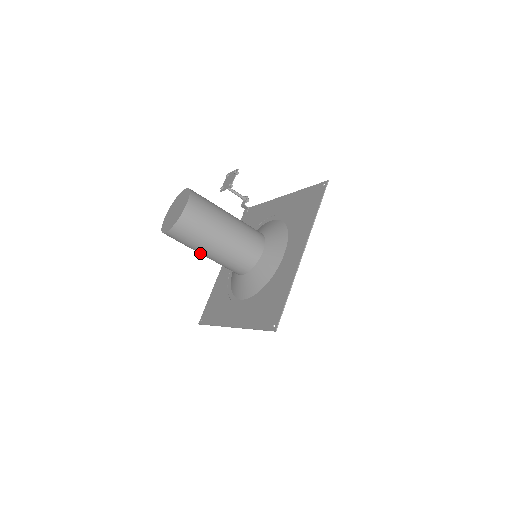
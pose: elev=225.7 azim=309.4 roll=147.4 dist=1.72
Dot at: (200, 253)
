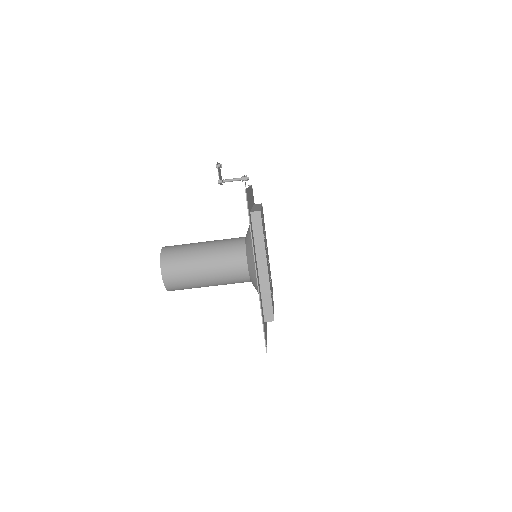
Dot at: occluded
